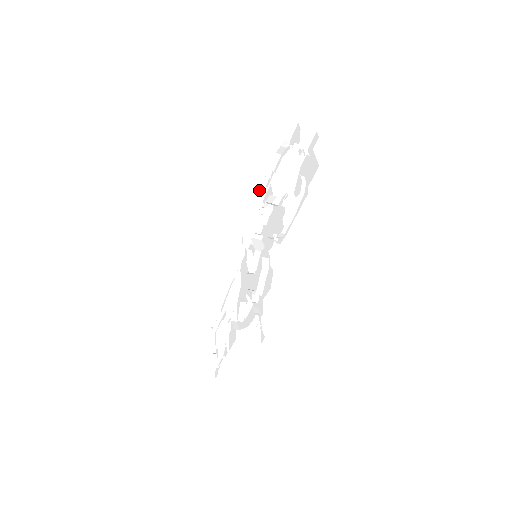
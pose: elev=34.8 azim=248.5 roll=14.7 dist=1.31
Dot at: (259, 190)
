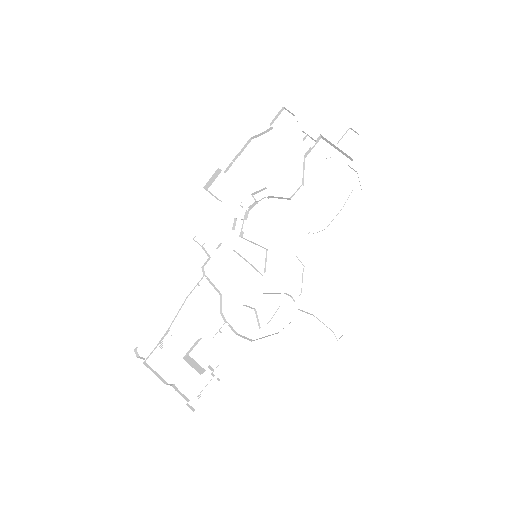
Dot at: (211, 178)
